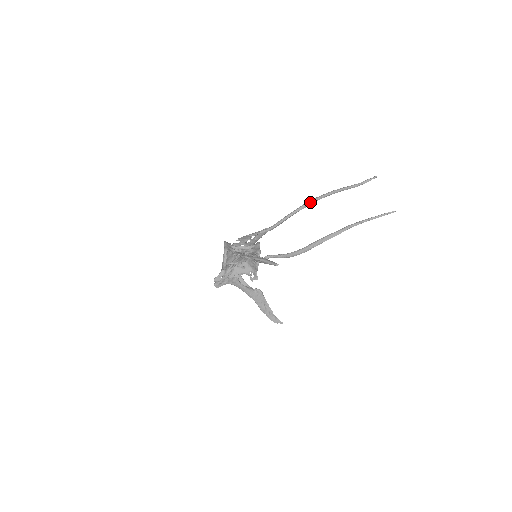
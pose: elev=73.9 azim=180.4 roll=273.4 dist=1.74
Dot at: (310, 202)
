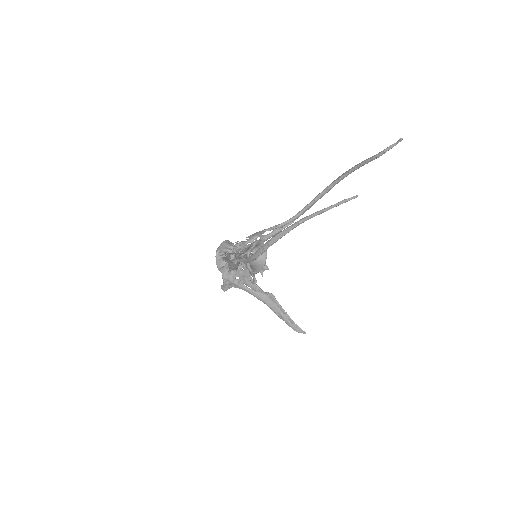
Dot at: (332, 184)
